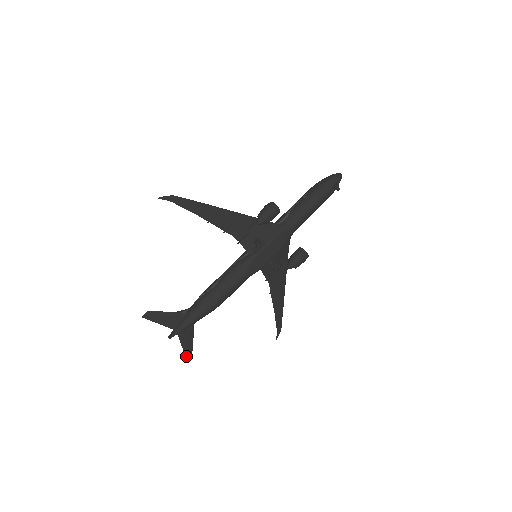
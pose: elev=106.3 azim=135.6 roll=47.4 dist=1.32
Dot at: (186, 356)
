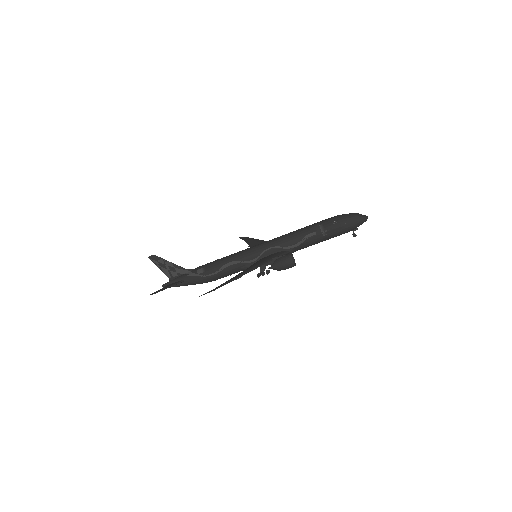
Dot at: occluded
